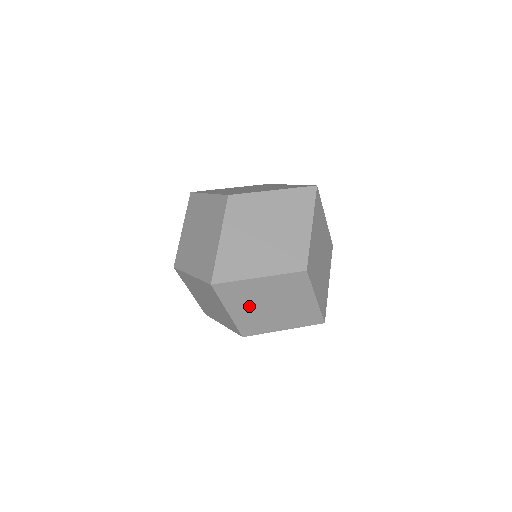
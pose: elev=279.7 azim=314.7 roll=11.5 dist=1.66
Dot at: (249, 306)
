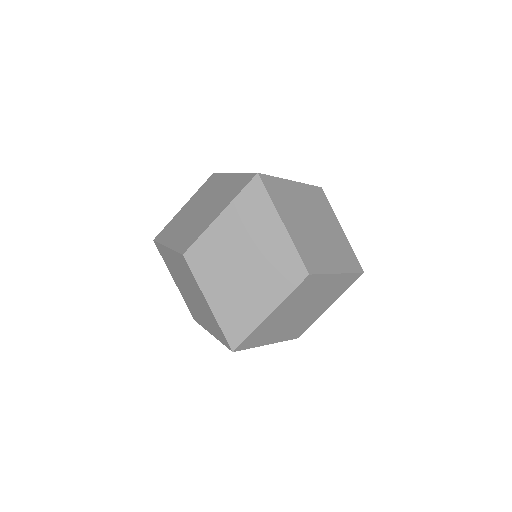
Dot at: (179, 281)
